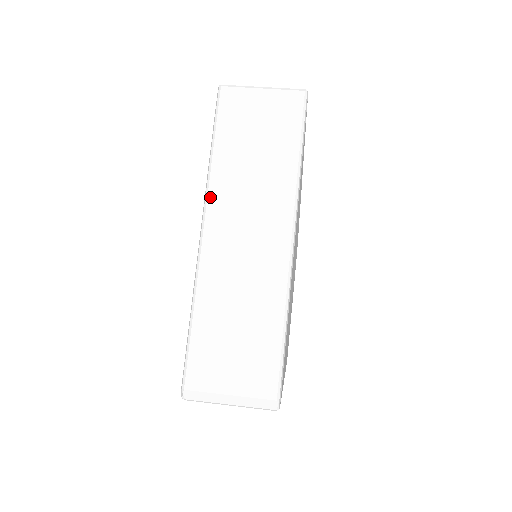
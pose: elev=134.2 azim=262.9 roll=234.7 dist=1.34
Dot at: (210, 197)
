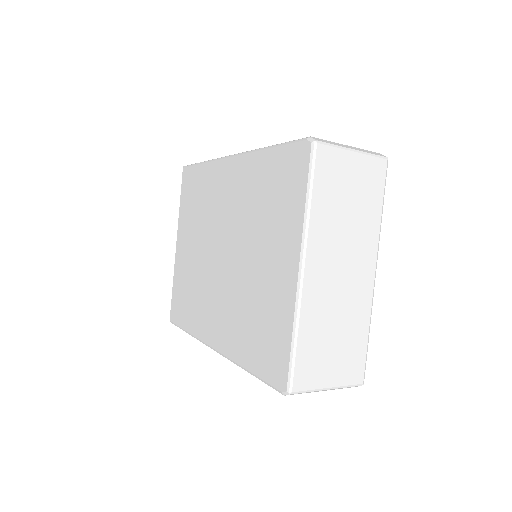
Dot at: occluded
